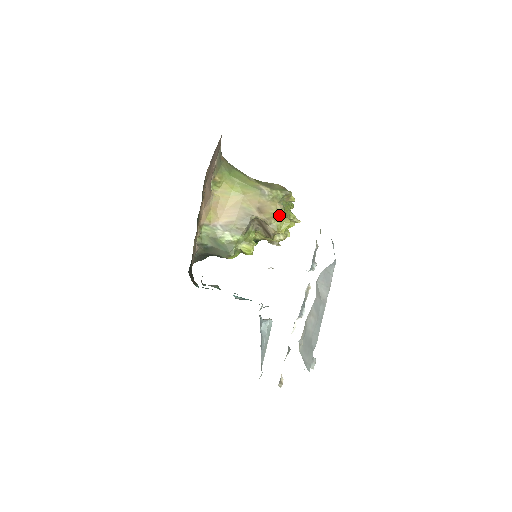
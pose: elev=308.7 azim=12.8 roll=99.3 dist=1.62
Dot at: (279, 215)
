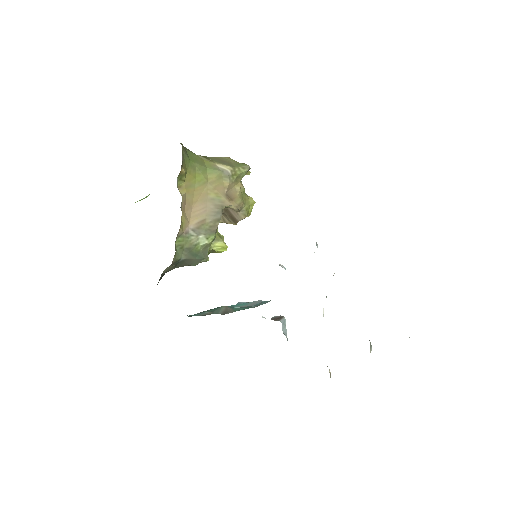
Dot at: (244, 196)
